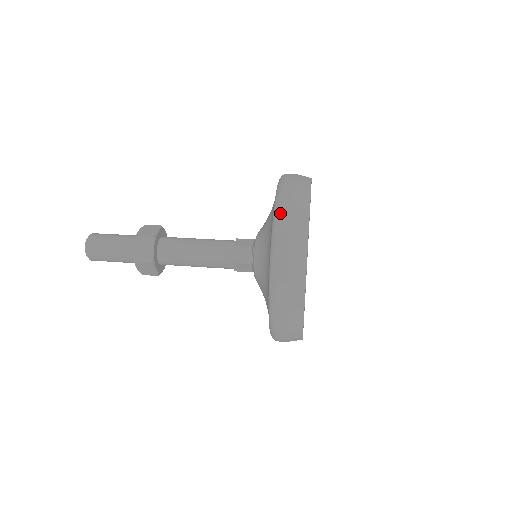
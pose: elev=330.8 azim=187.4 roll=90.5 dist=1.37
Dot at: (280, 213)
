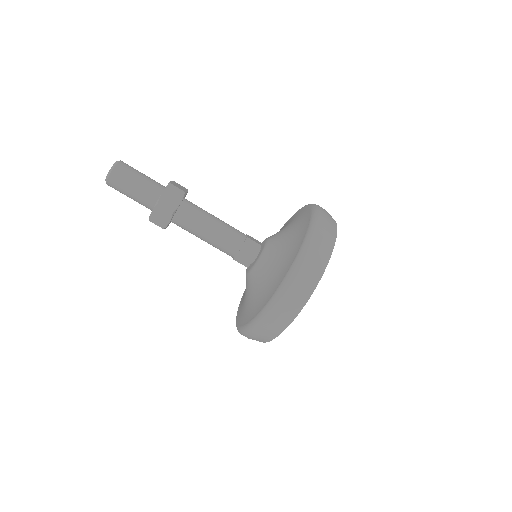
Dot at: (282, 297)
